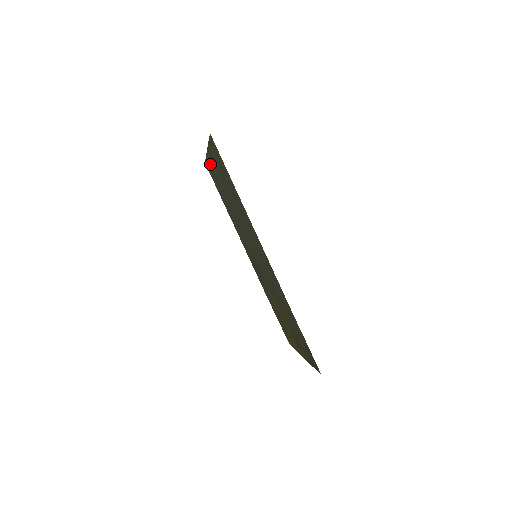
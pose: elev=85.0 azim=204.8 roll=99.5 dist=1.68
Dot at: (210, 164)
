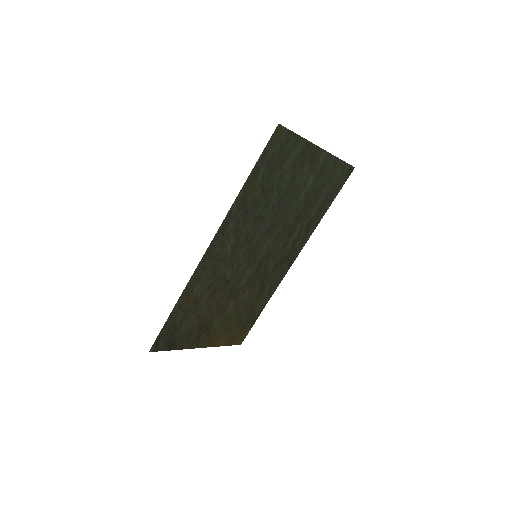
Dot at: (329, 166)
